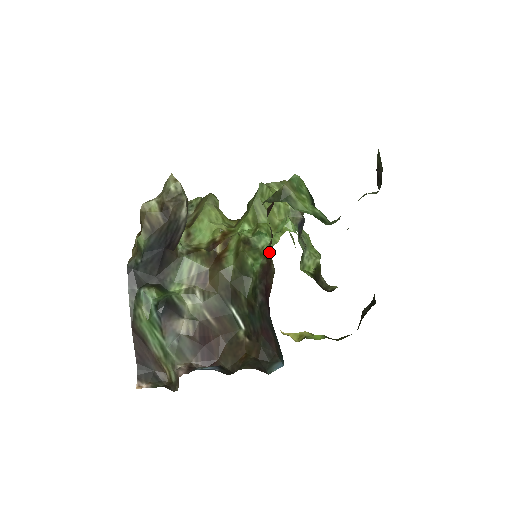
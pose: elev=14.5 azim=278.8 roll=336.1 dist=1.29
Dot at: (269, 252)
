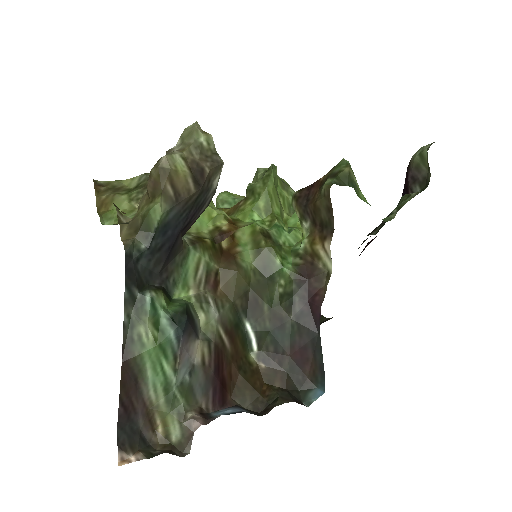
Dot at: (314, 248)
